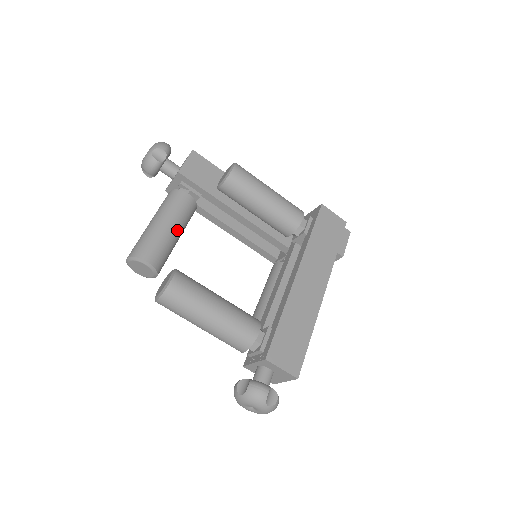
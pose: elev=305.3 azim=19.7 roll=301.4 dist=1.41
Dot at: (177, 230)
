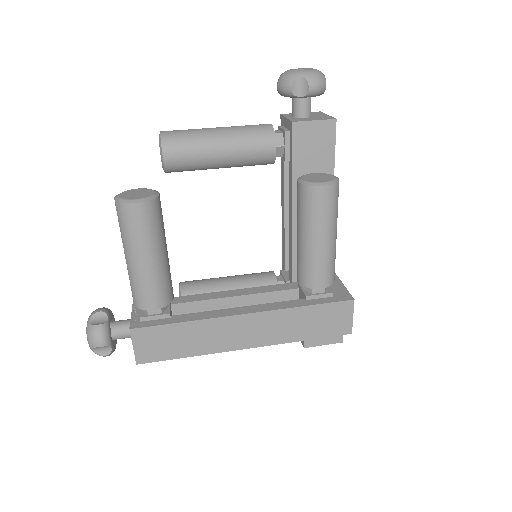
Dot at: (225, 163)
